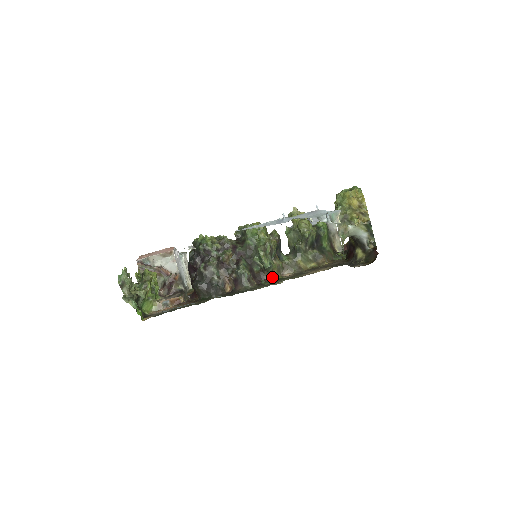
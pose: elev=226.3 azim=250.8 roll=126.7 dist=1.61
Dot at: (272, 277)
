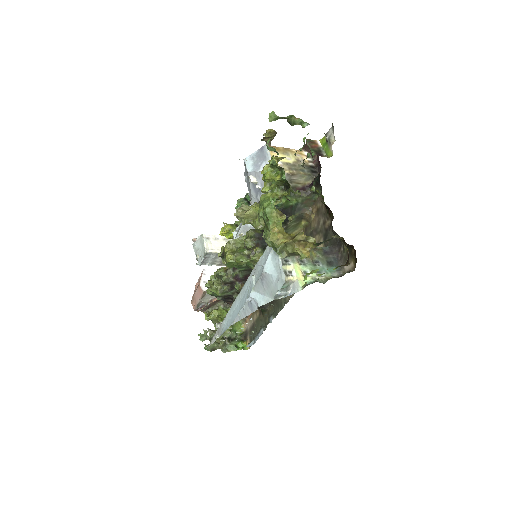
Dot at: occluded
